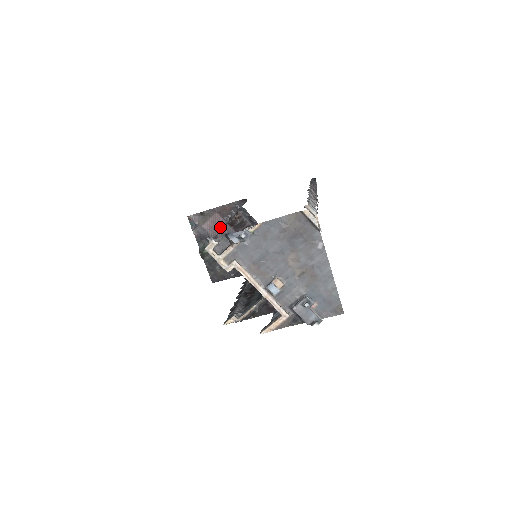
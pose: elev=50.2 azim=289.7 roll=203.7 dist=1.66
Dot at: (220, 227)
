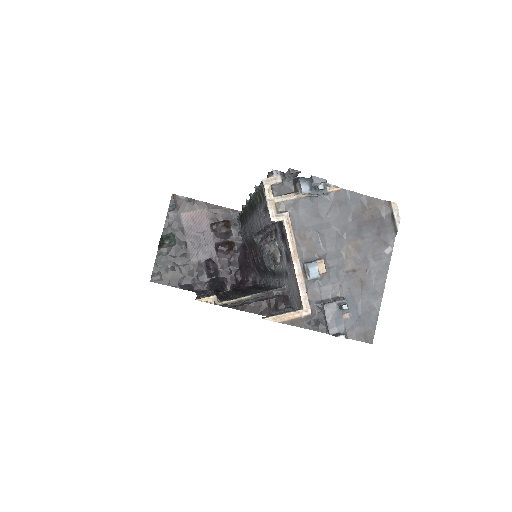
Dot at: occluded
